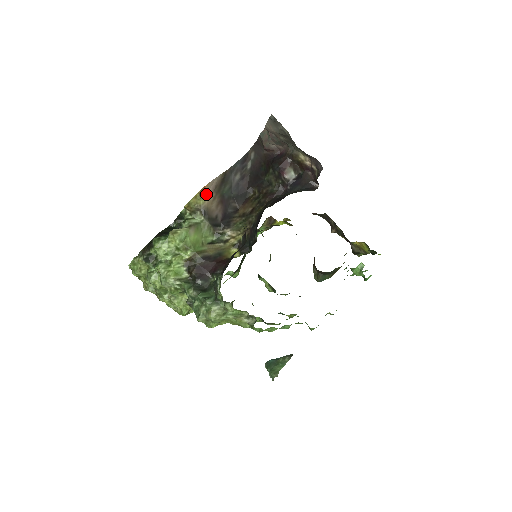
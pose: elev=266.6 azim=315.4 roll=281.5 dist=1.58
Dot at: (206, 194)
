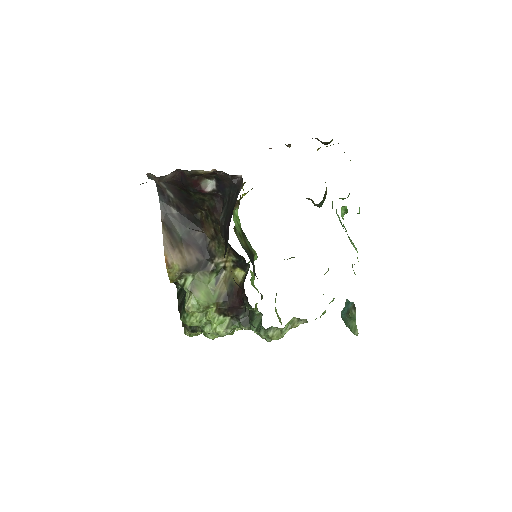
Dot at: (172, 260)
